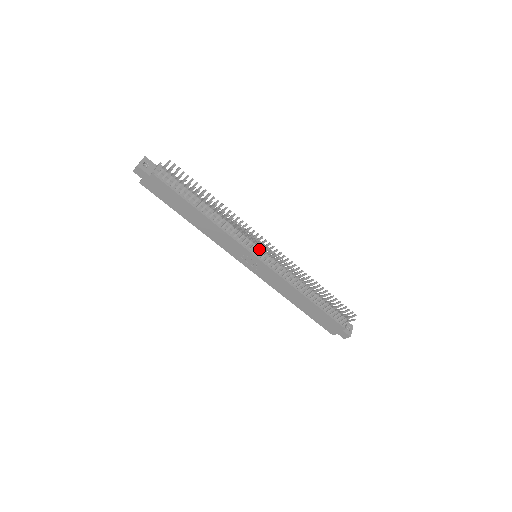
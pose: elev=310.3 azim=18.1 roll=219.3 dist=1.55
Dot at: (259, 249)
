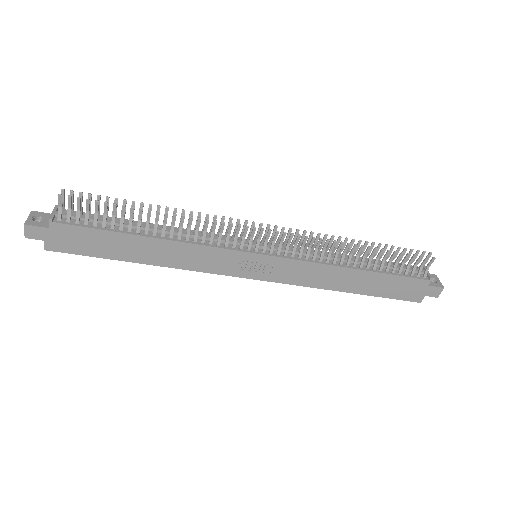
Dot at: (253, 243)
